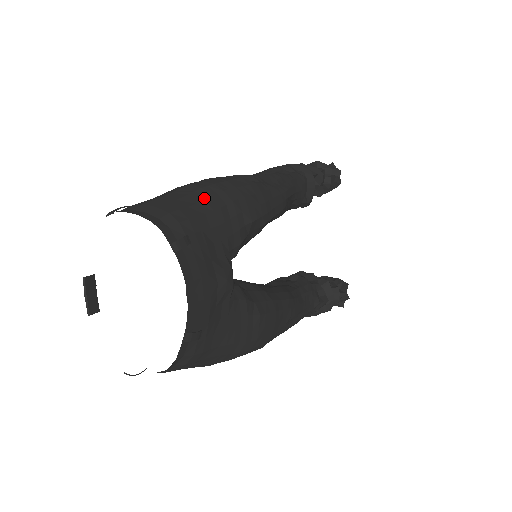
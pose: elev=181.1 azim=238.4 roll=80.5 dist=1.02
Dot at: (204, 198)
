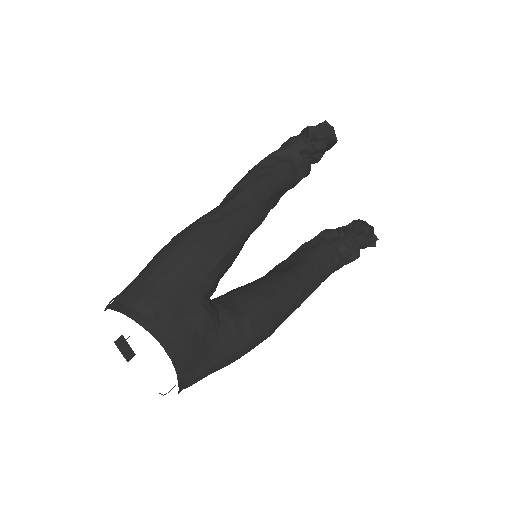
Dot at: (168, 269)
